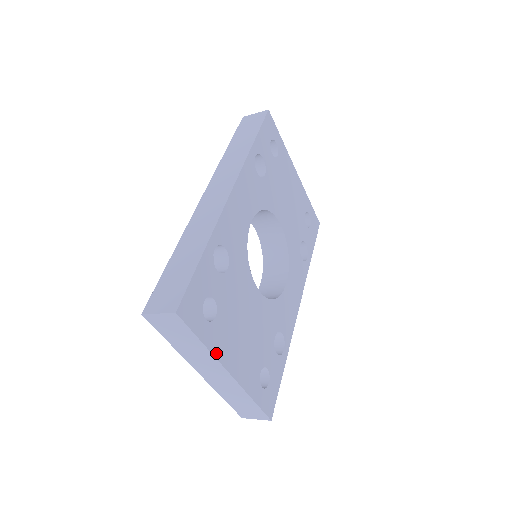
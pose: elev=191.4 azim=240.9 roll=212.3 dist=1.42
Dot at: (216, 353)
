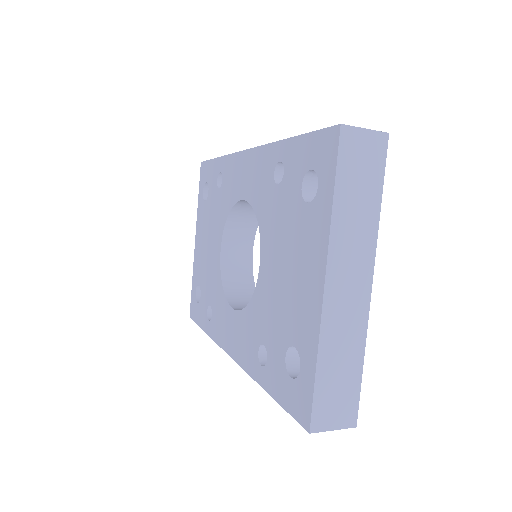
Dot at: (373, 237)
